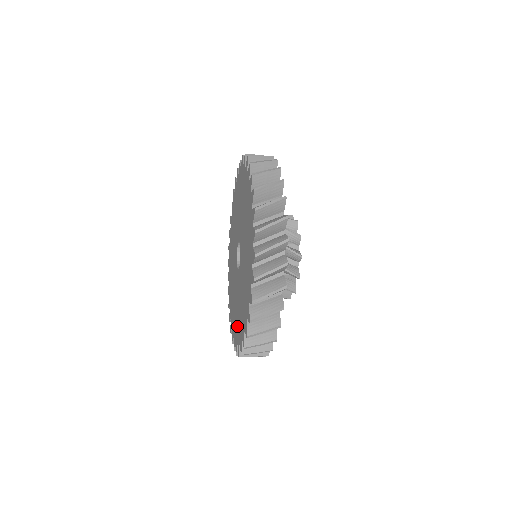
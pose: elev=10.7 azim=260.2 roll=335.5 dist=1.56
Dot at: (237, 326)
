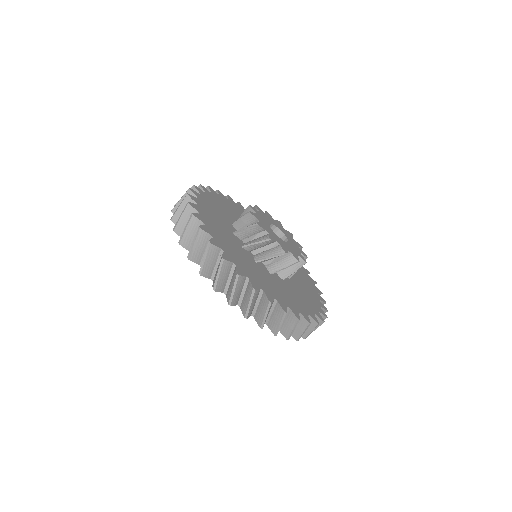
Dot at: occluded
